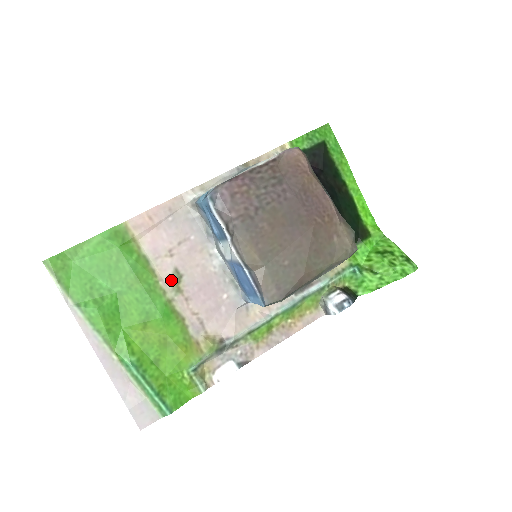
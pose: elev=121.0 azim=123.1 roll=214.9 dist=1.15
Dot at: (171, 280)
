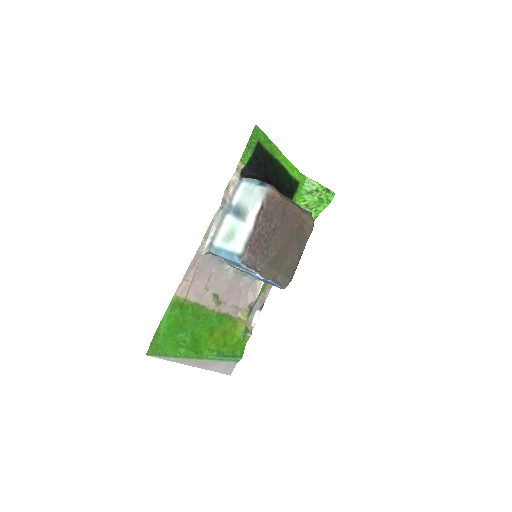
Dot at: (214, 302)
